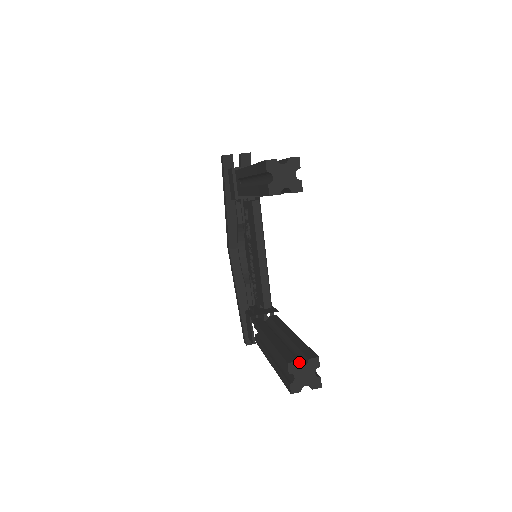
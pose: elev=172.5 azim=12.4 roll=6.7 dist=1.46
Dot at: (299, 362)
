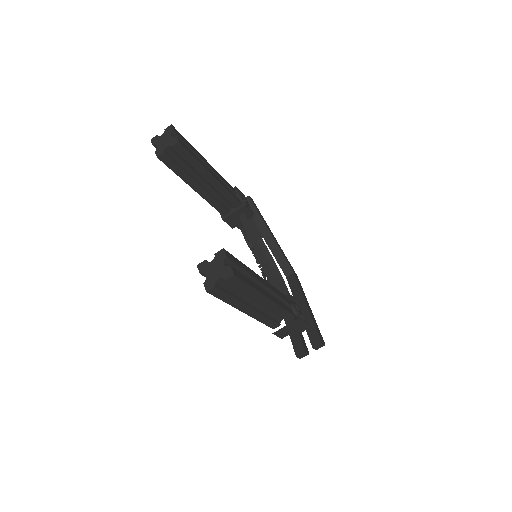
Dot at: occluded
